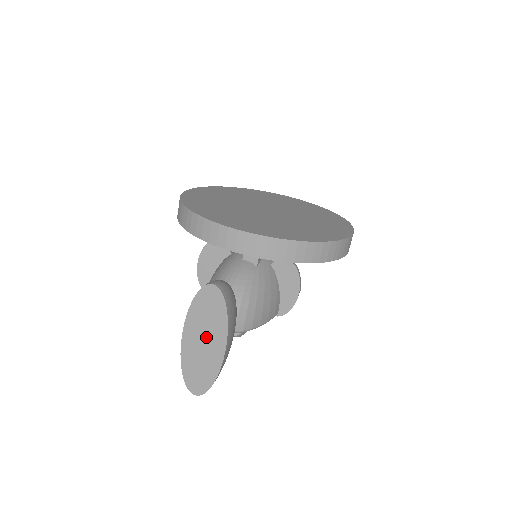
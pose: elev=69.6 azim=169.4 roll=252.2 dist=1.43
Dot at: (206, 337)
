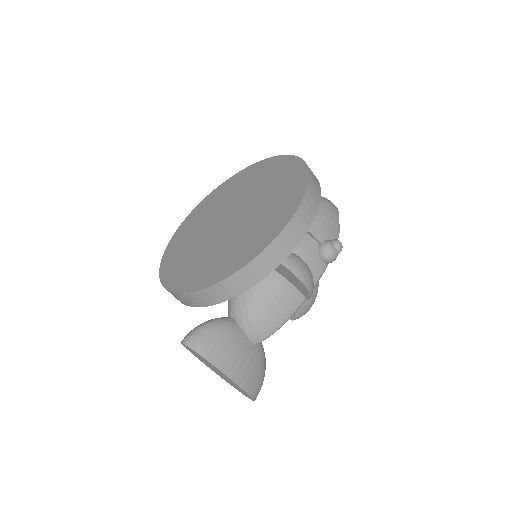
Dot at: (216, 371)
